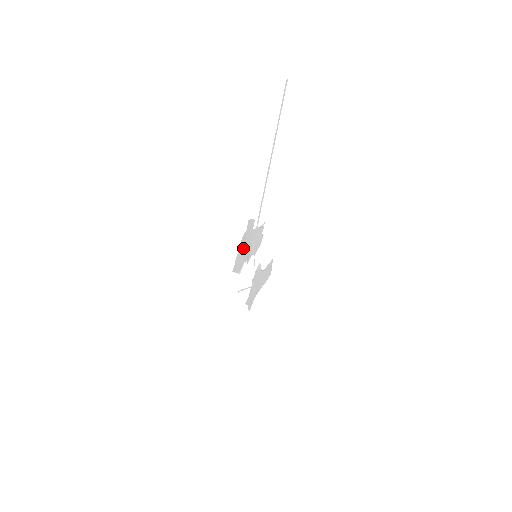
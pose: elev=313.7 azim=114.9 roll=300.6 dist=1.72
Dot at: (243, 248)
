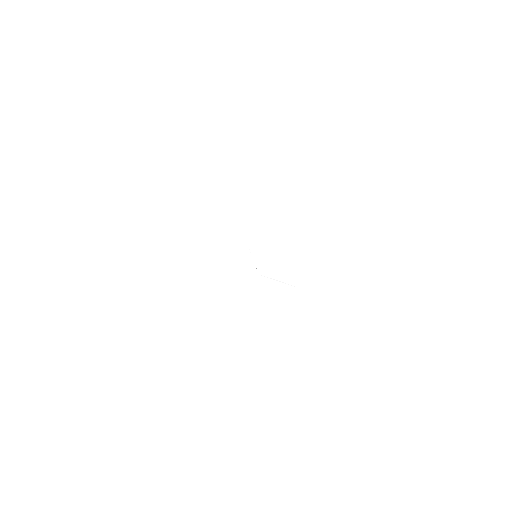
Dot at: (220, 234)
